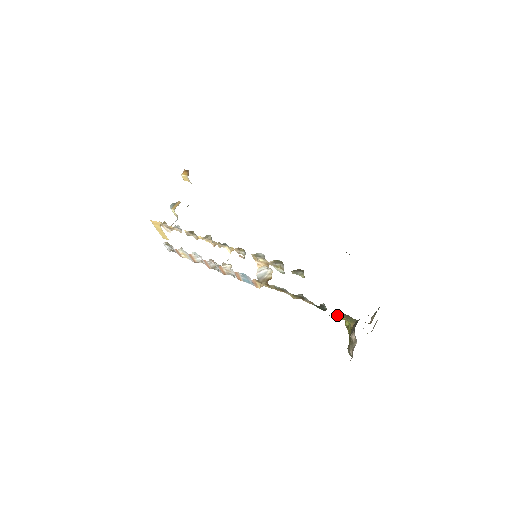
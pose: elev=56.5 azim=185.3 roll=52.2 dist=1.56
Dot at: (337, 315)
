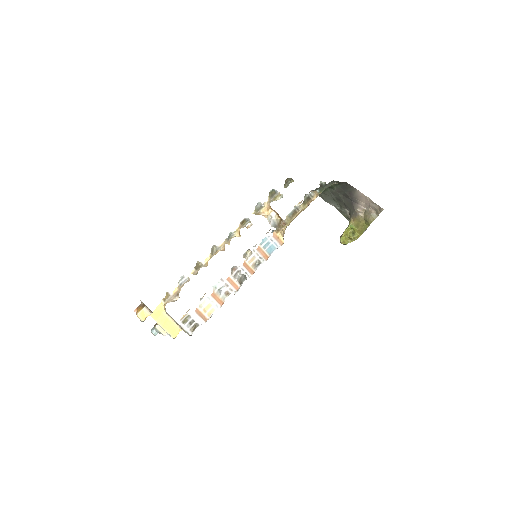
Dot at: (340, 237)
